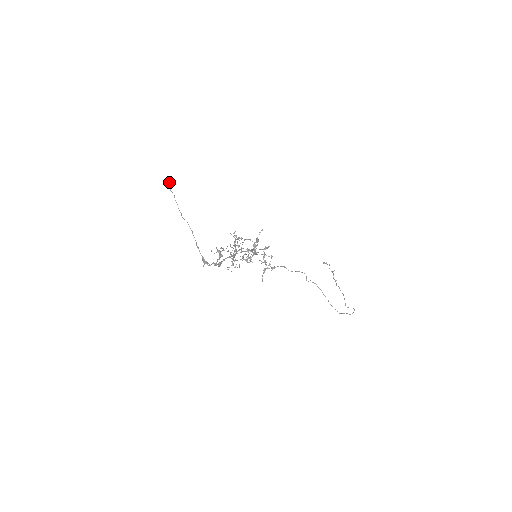
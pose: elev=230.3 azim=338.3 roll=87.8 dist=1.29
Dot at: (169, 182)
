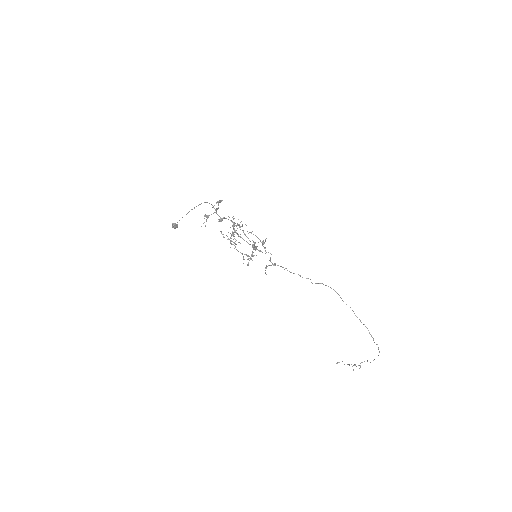
Dot at: (173, 224)
